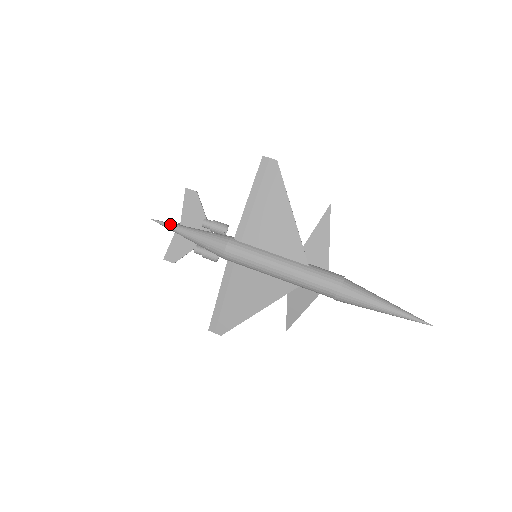
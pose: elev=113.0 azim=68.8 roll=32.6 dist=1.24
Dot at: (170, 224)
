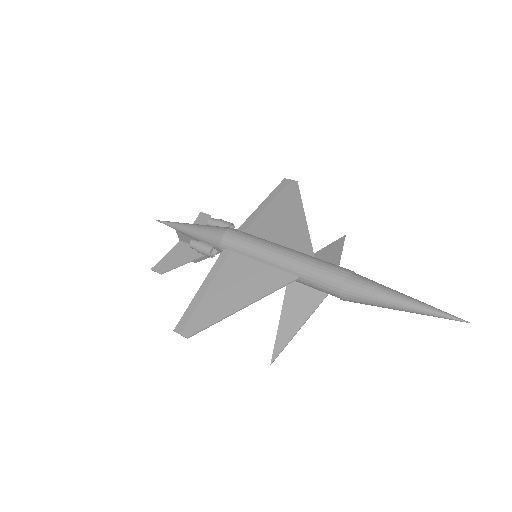
Dot at: (174, 222)
